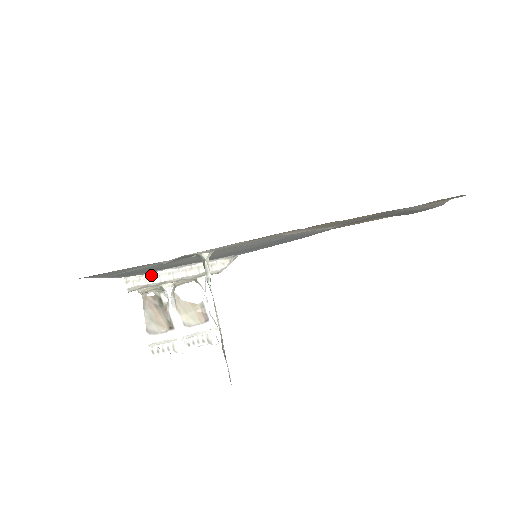
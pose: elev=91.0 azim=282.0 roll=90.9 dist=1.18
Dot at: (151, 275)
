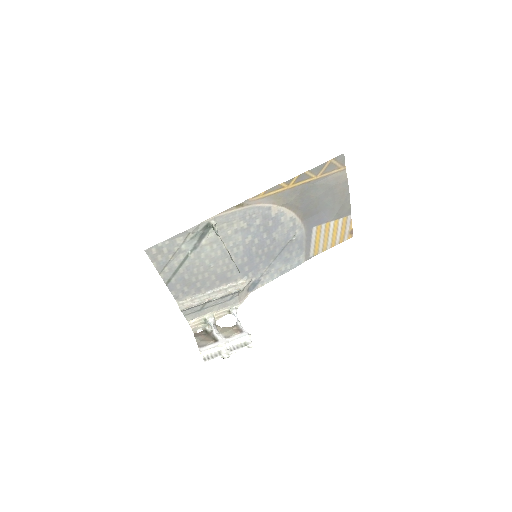
Dot at: (194, 298)
